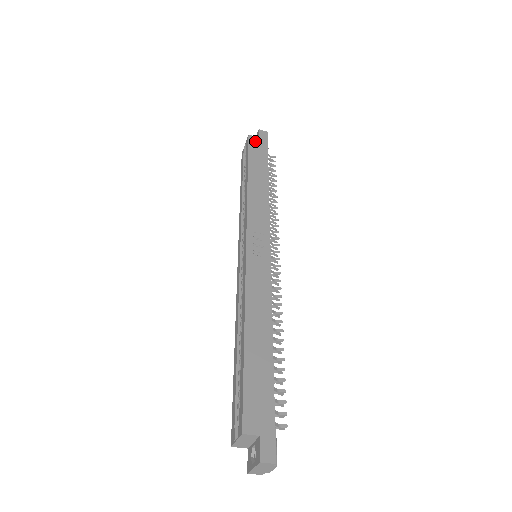
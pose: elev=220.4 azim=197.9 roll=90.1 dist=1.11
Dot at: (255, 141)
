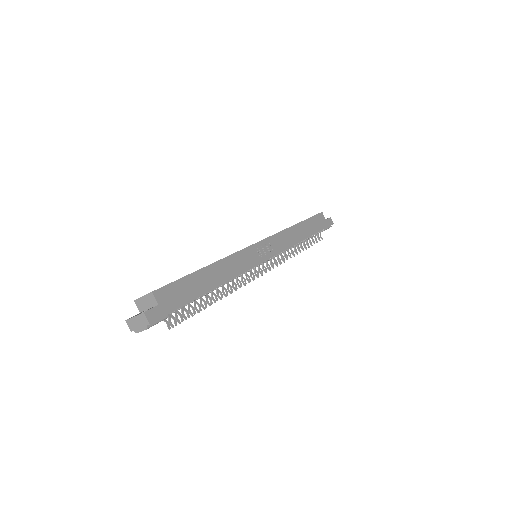
Dot at: (322, 218)
